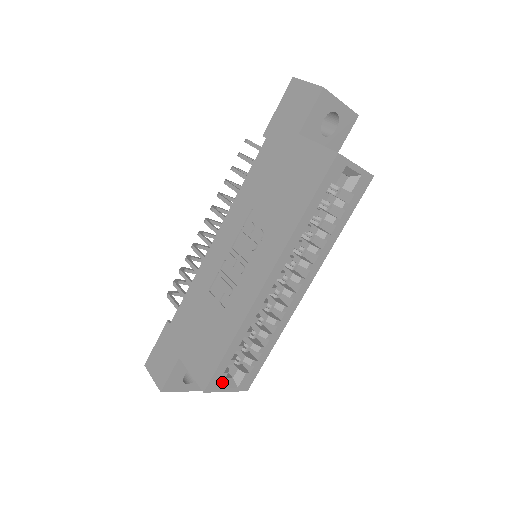
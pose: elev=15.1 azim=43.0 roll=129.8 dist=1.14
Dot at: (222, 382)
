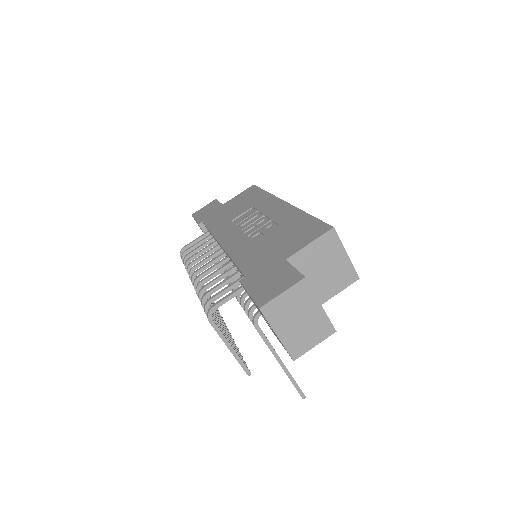
Dot at: occluded
